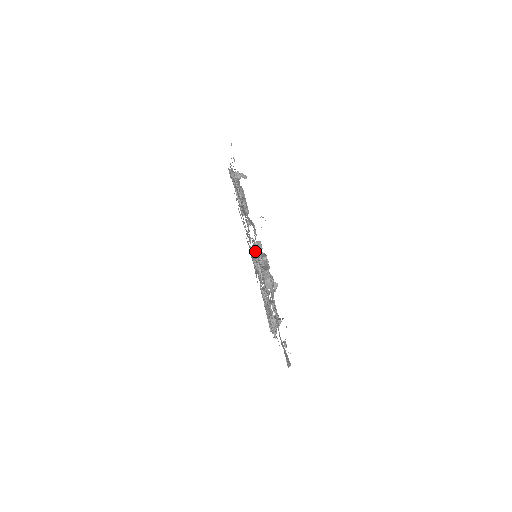
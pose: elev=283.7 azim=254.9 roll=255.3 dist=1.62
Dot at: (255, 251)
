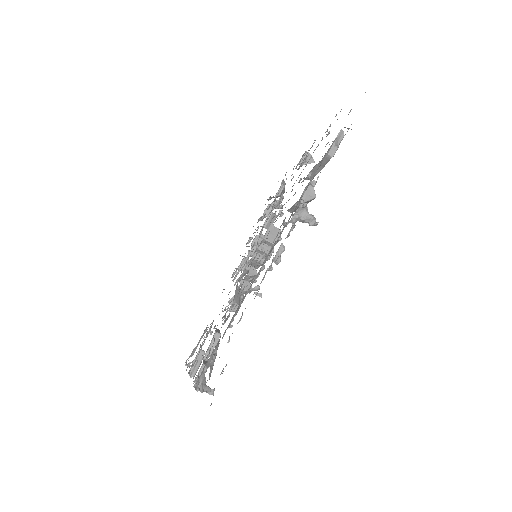
Dot at: occluded
